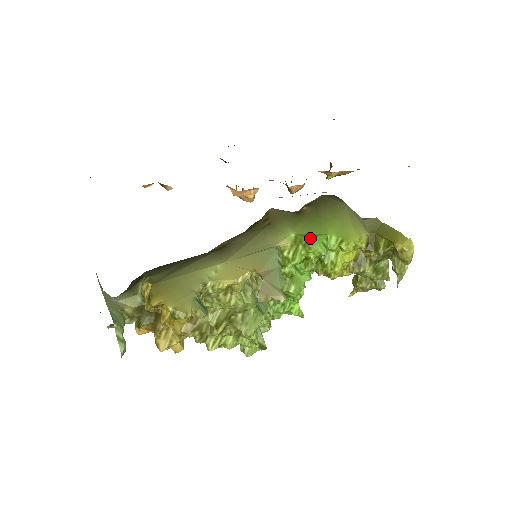
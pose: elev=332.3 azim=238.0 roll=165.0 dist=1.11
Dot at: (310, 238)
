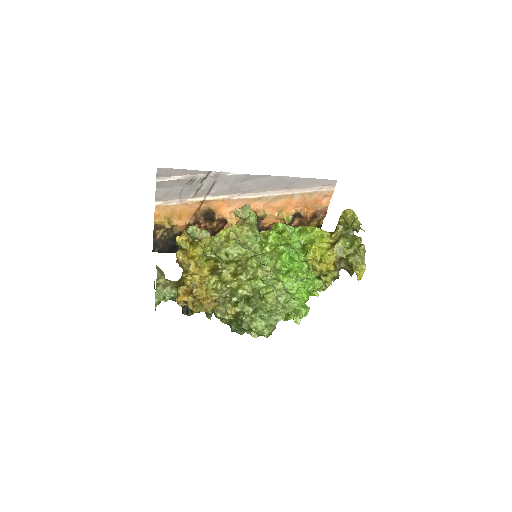
Dot at: occluded
